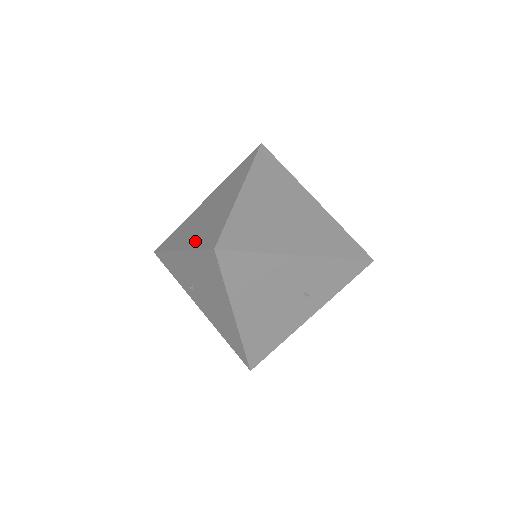
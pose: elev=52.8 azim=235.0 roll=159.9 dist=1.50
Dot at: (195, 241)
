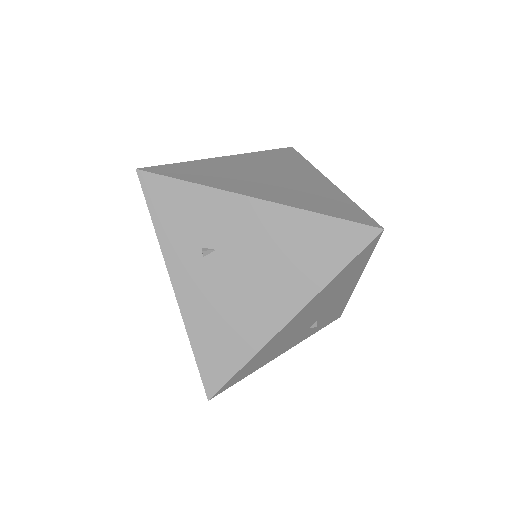
Dot at: (299, 201)
